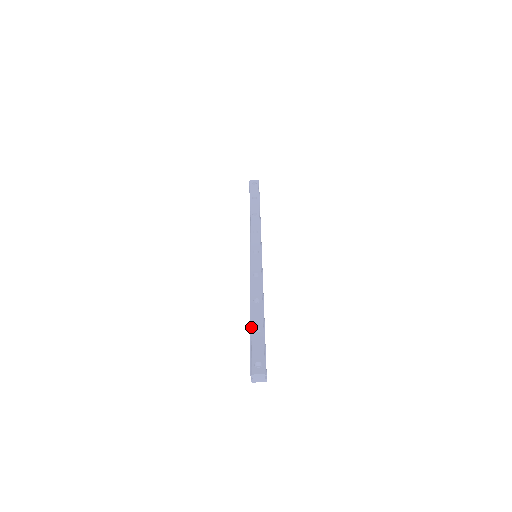
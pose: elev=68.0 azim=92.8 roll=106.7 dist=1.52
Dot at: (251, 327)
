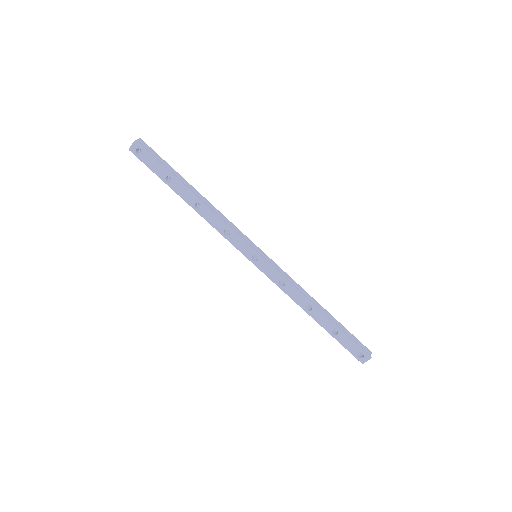
Dot at: occluded
